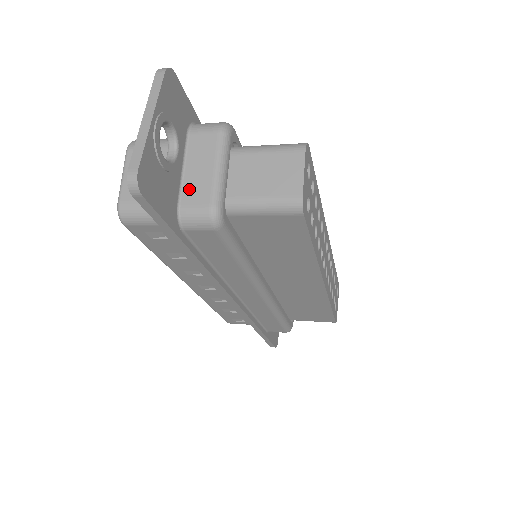
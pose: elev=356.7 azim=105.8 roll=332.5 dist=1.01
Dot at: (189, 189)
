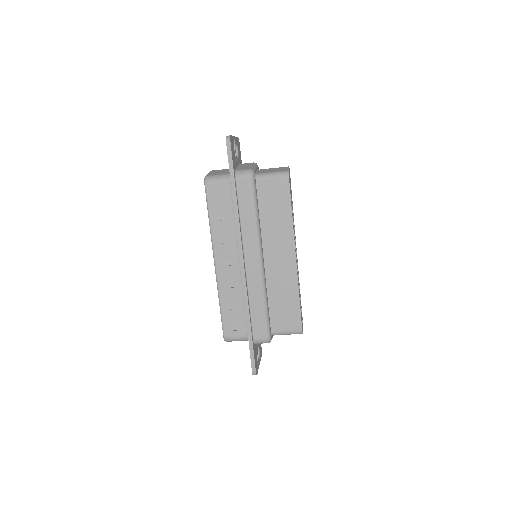
Dot at: (241, 168)
